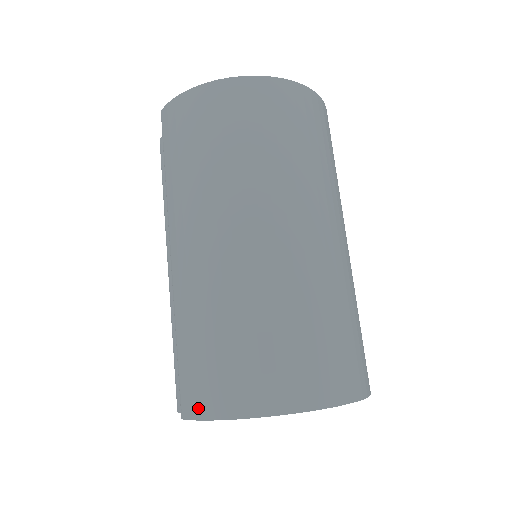
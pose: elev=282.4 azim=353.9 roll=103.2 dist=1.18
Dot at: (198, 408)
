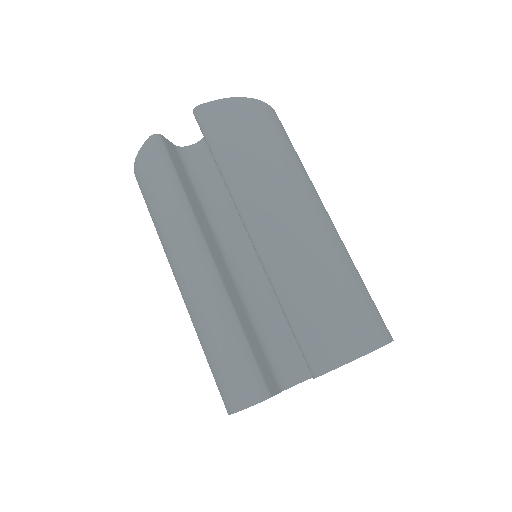
Dot at: (344, 352)
